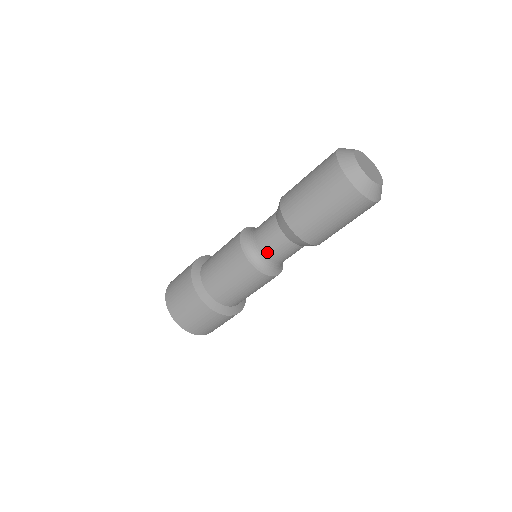
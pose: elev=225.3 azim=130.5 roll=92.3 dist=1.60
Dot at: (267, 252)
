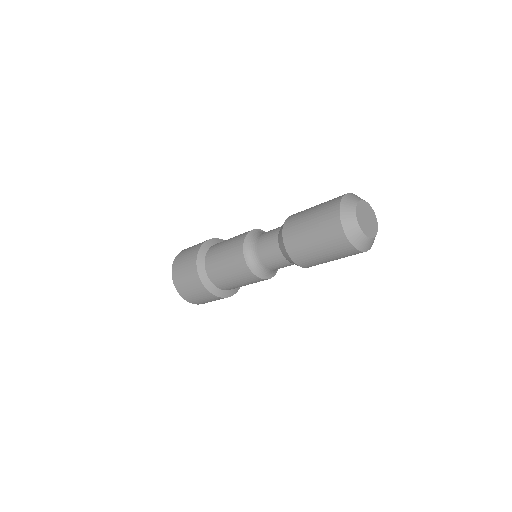
Dot at: (269, 266)
